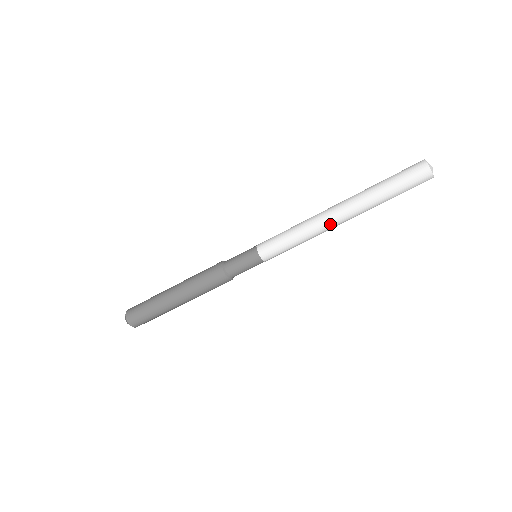
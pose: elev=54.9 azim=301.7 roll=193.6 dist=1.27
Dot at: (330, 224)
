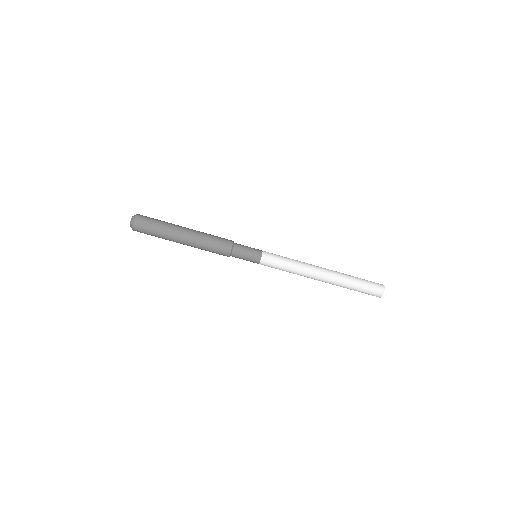
Dot at: (315, 273)
